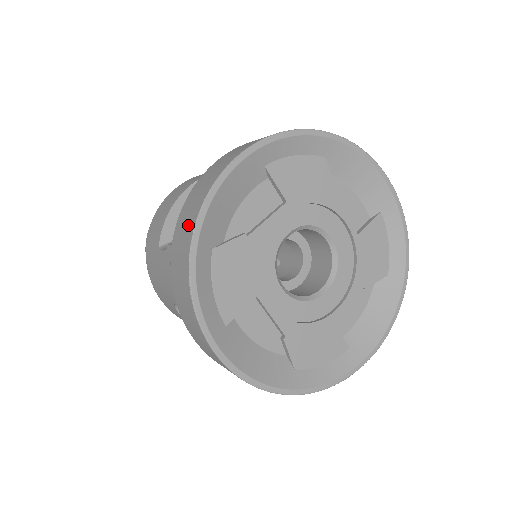
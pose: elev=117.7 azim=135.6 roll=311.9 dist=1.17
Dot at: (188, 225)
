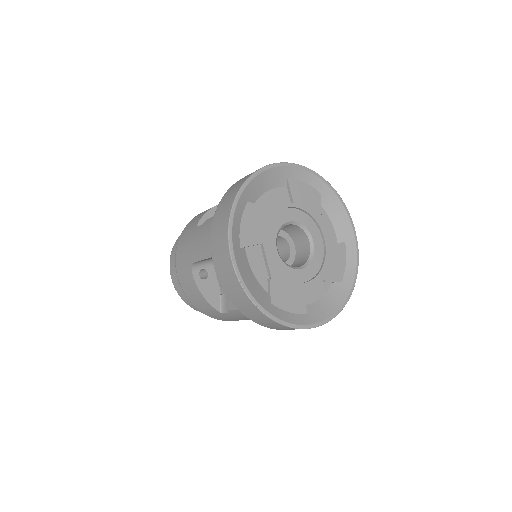
Dot at: (253, 310)
